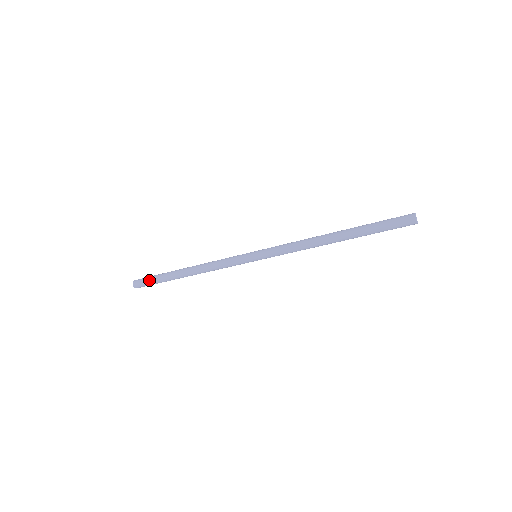
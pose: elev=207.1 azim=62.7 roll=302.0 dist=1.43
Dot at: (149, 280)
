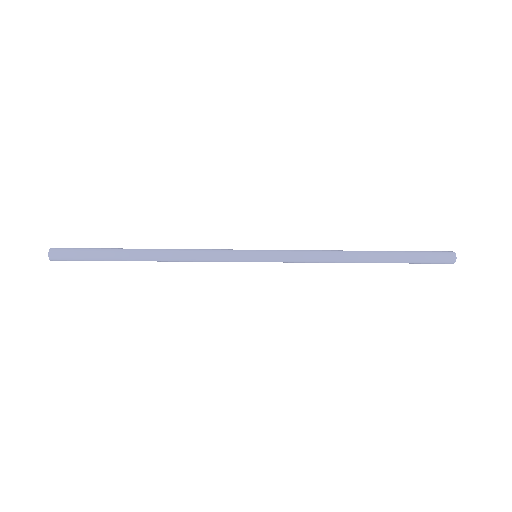
Dot at: (81, 251)
